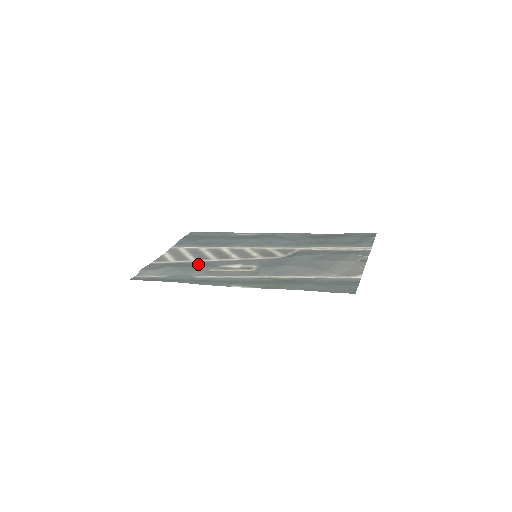
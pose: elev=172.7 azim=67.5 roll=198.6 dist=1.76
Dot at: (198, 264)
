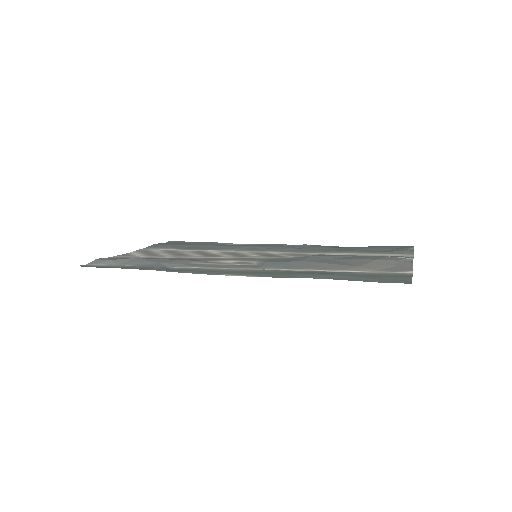
Dot at: (176, 258)
